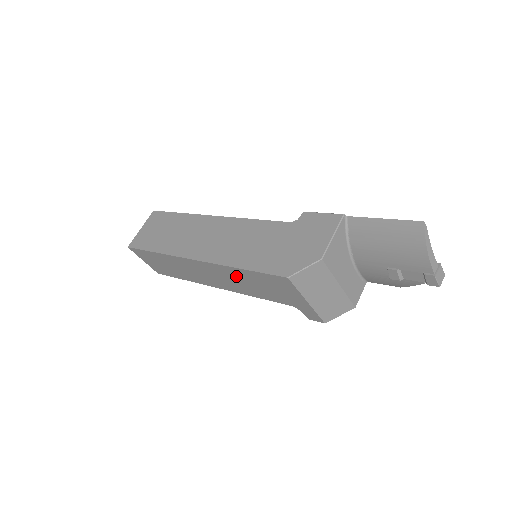
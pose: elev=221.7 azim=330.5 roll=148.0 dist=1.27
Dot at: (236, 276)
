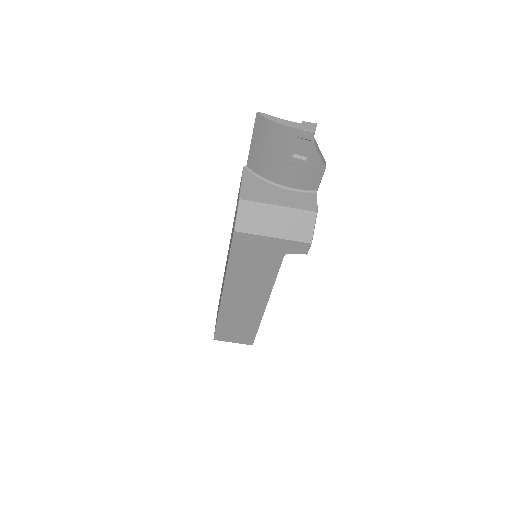
Dot at: (241, 275)
